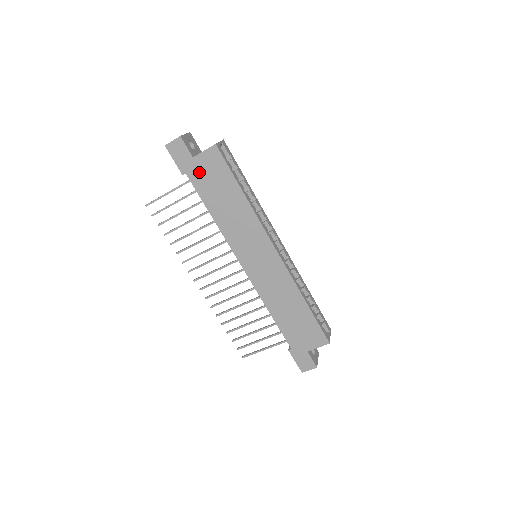
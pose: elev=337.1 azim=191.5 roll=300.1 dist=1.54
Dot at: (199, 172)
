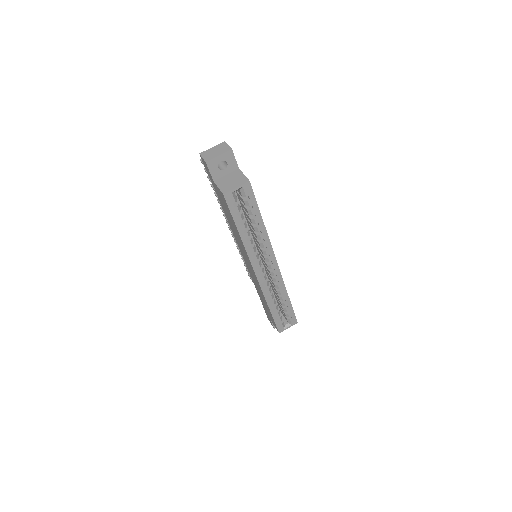
Dot at: (217, 192)
